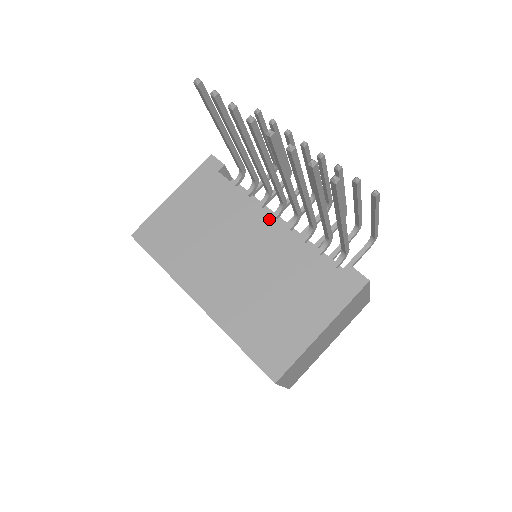
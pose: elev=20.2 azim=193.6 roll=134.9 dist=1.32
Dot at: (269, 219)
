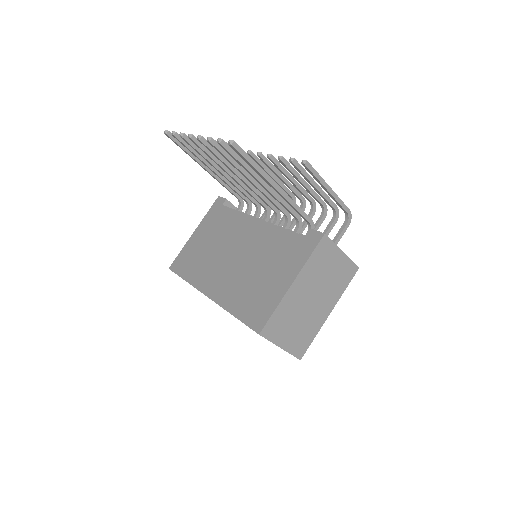
Dot at: (254, 221)
